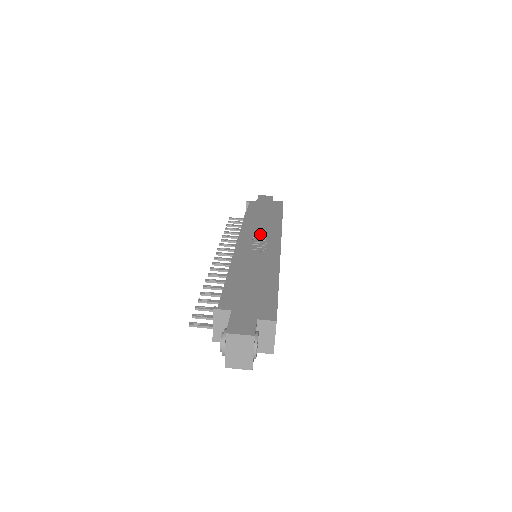
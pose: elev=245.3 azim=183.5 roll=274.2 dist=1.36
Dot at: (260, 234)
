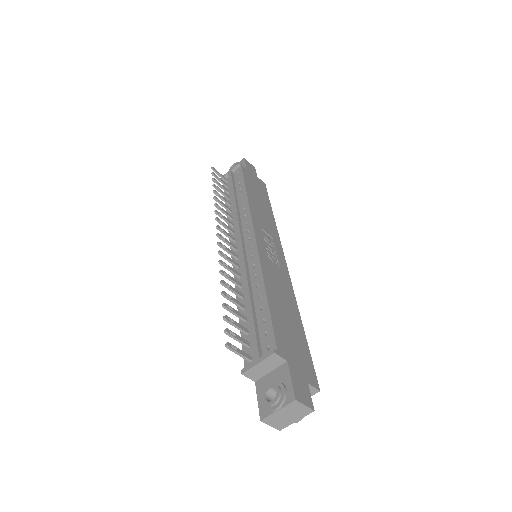
Dot at: (267, 233)
